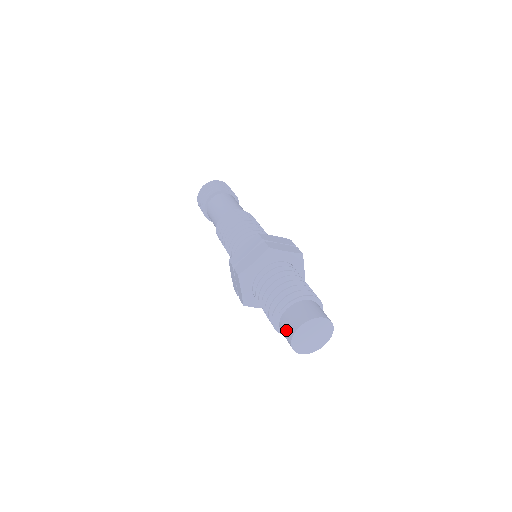
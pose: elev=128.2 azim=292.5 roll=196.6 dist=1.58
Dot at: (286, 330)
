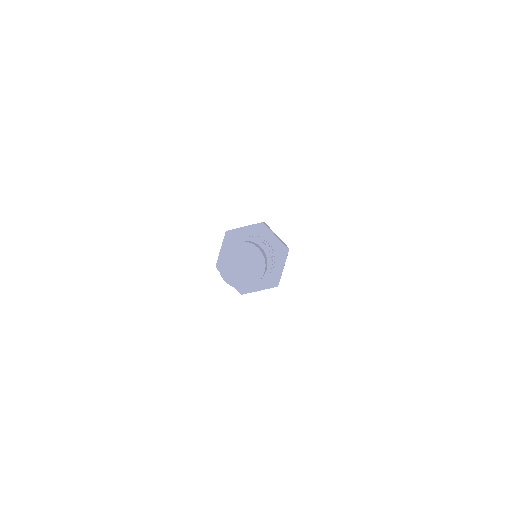
Dot at: occluded
